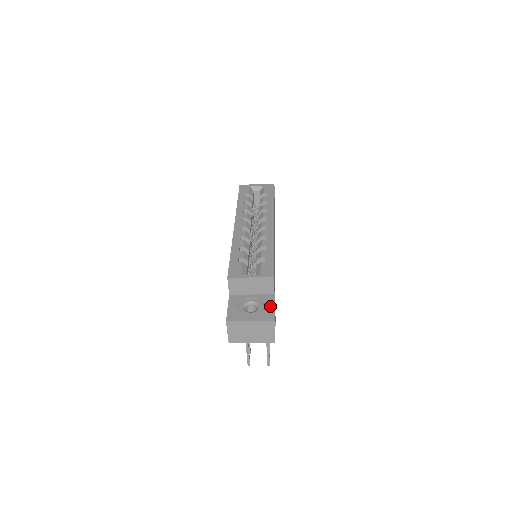
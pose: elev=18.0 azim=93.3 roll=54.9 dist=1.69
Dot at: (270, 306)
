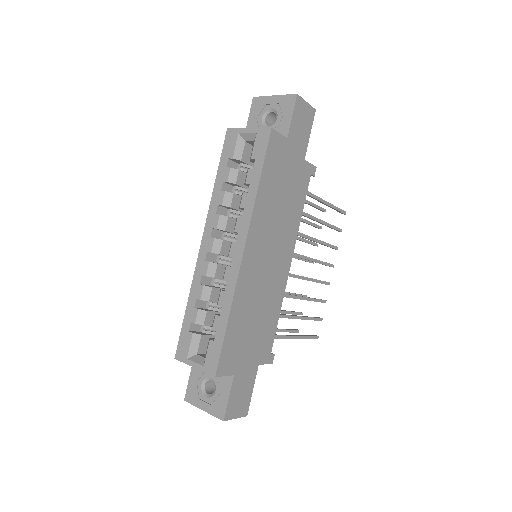
Dot at: (225, 395)
